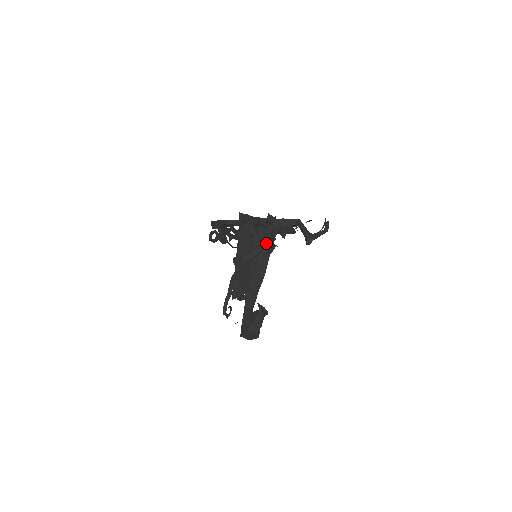
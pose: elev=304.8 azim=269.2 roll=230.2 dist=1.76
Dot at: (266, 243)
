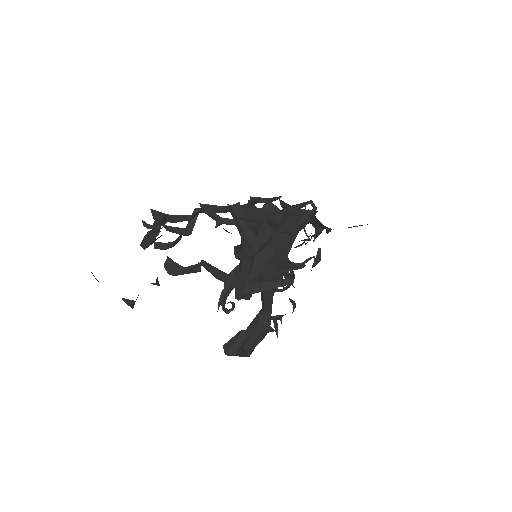
Dot at: occluded
